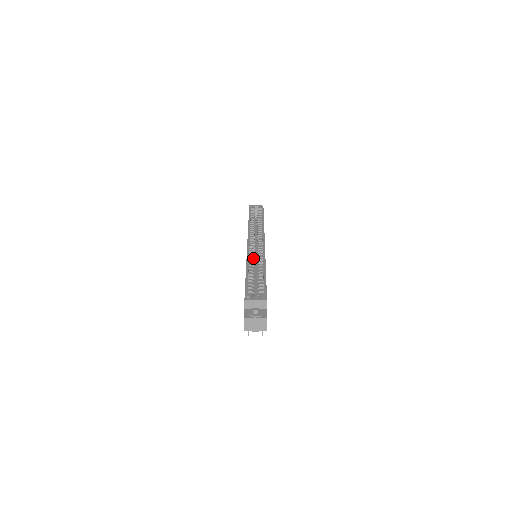
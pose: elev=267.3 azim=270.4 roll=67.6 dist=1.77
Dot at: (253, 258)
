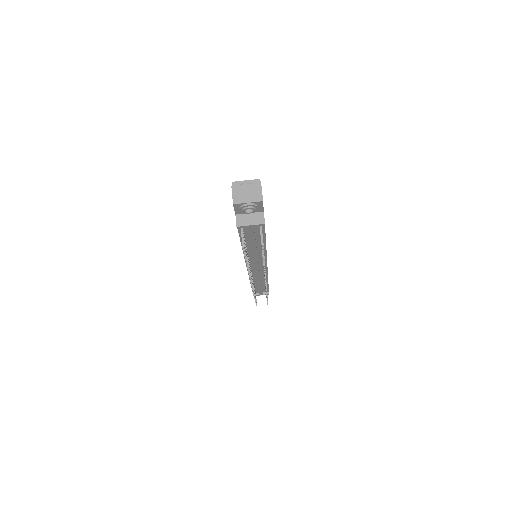
Dot at: occluded
